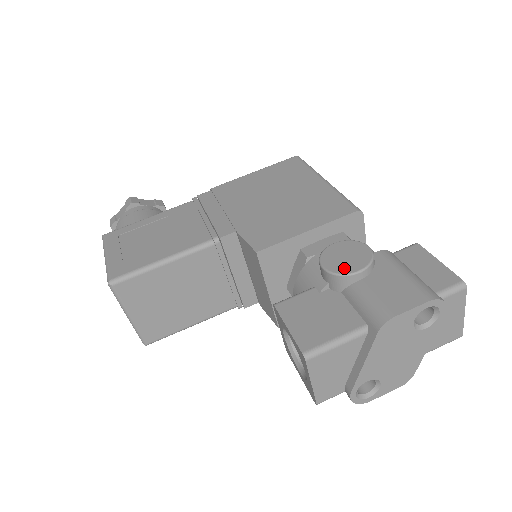
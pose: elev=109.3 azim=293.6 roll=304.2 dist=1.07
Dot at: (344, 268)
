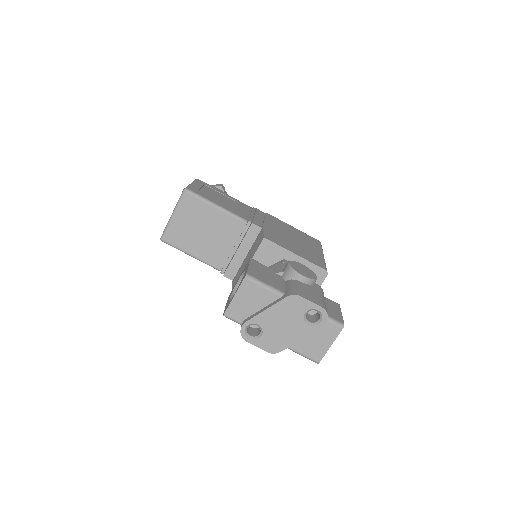
Dot at: (298, 270)
